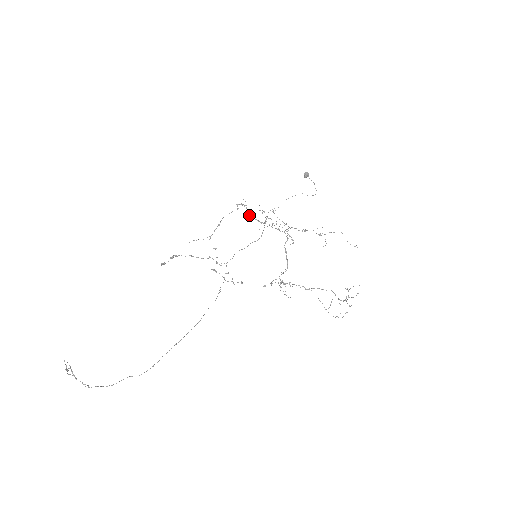
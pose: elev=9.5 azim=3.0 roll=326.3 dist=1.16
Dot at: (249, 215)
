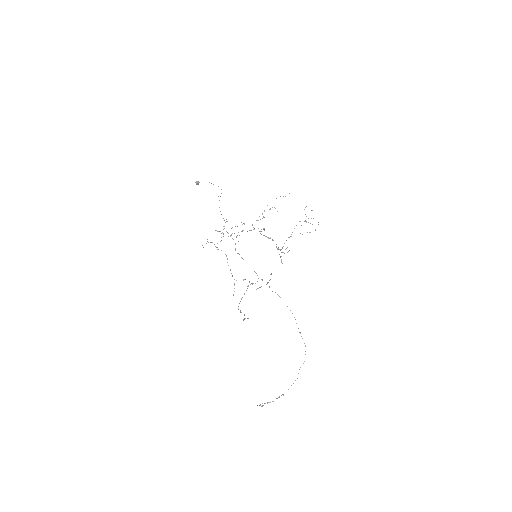
Dot at: occluded
